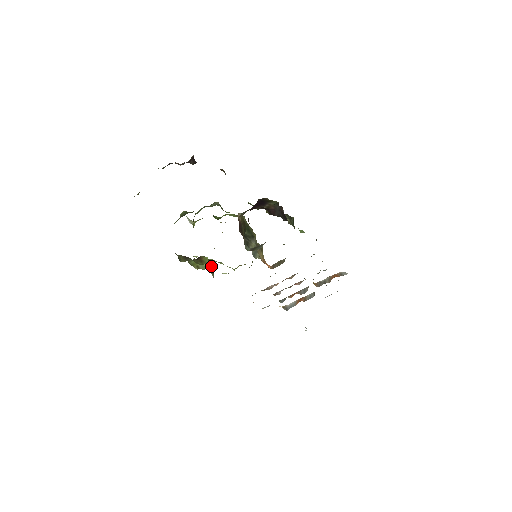
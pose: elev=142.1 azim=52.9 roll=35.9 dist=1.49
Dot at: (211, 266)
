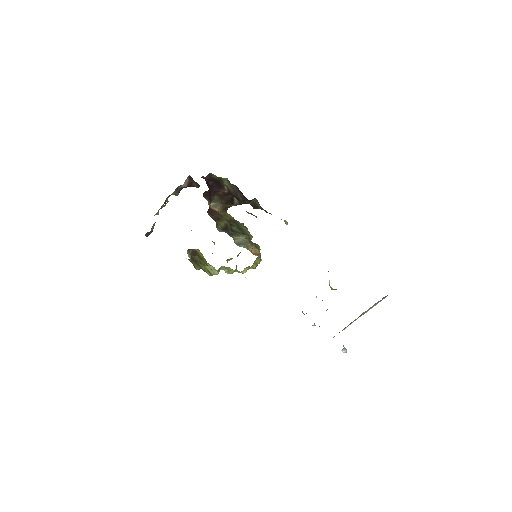
Dot at: occluded
